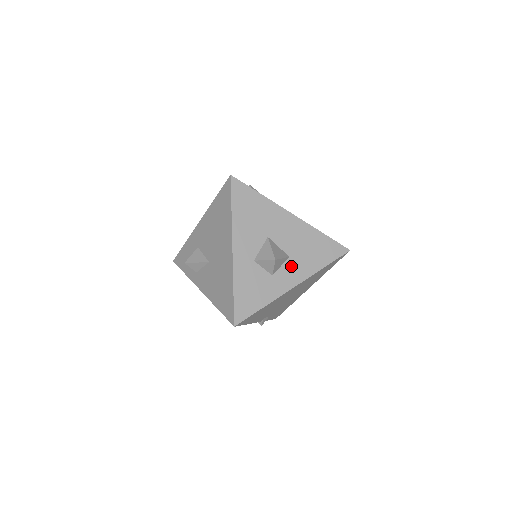
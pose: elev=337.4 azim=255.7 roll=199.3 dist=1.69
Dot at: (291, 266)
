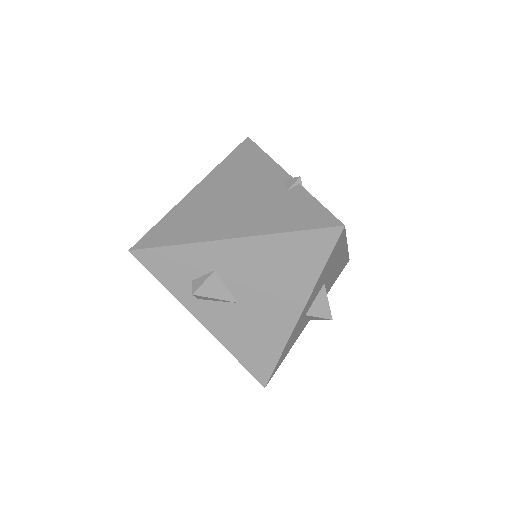
Dot at: occluded
